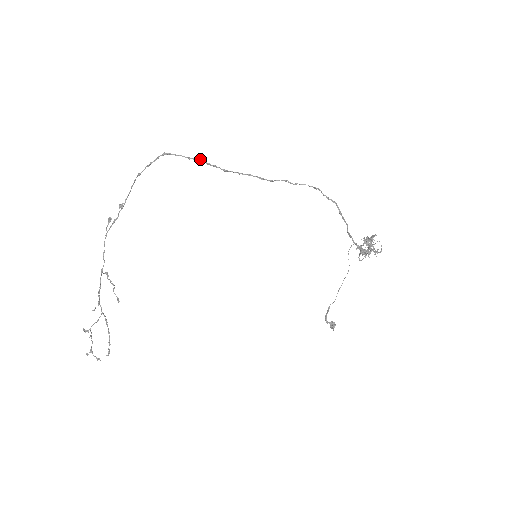
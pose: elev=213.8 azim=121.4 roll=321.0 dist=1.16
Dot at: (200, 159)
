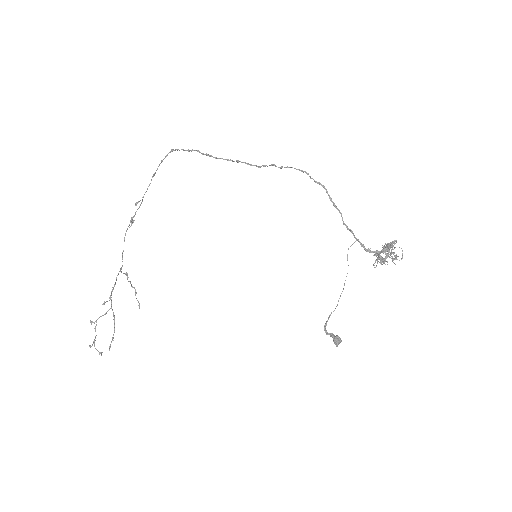
Dot at: (196, 150)
